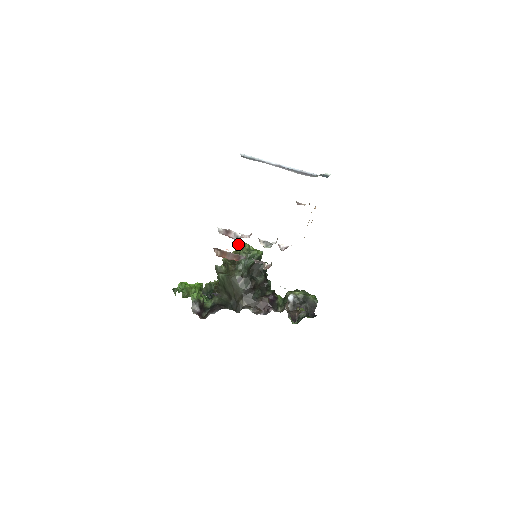
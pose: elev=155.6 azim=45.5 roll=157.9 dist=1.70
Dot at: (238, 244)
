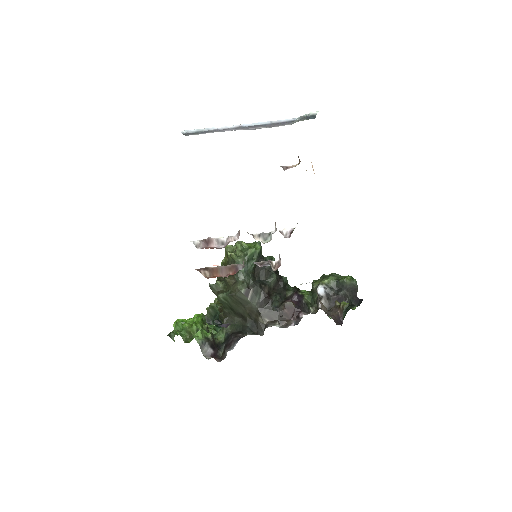
Dot at: (226, 246)
